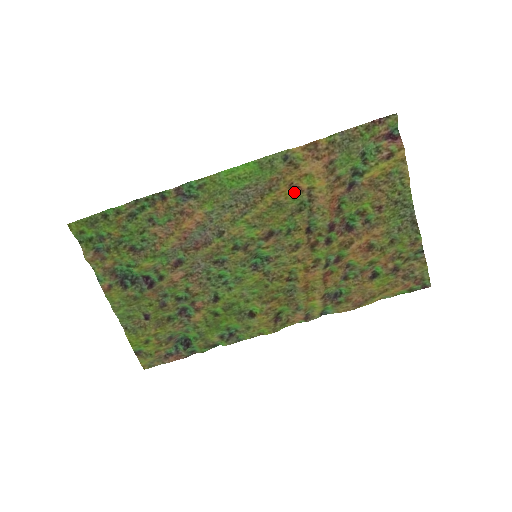
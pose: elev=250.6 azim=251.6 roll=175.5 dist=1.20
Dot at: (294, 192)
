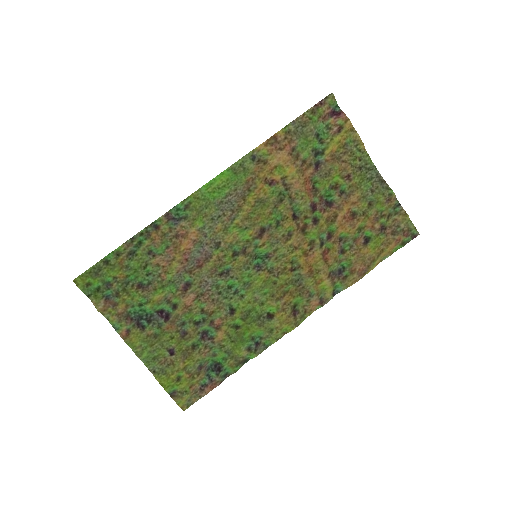
Dot at: (270, 186)
